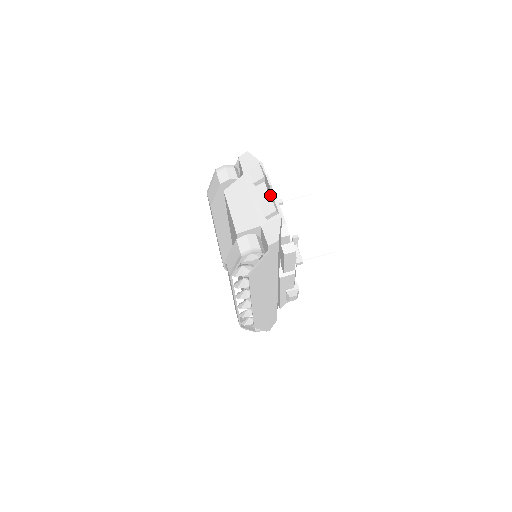
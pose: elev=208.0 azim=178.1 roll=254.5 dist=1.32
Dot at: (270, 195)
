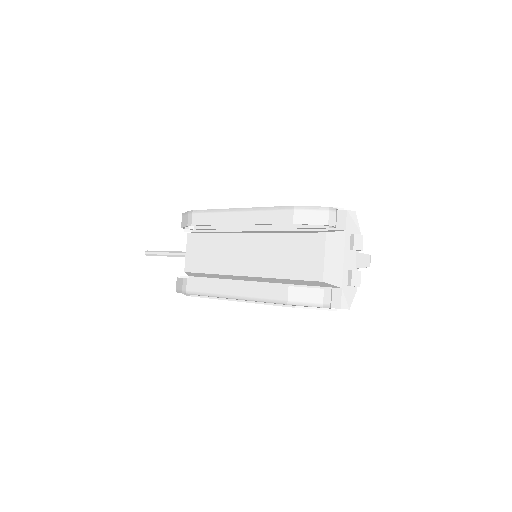
Dot at: (358, 268)
